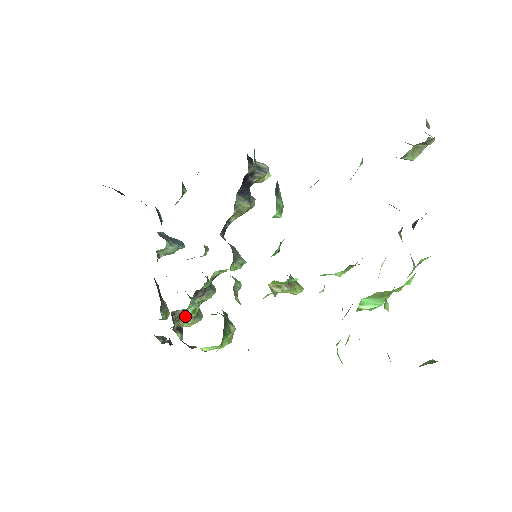
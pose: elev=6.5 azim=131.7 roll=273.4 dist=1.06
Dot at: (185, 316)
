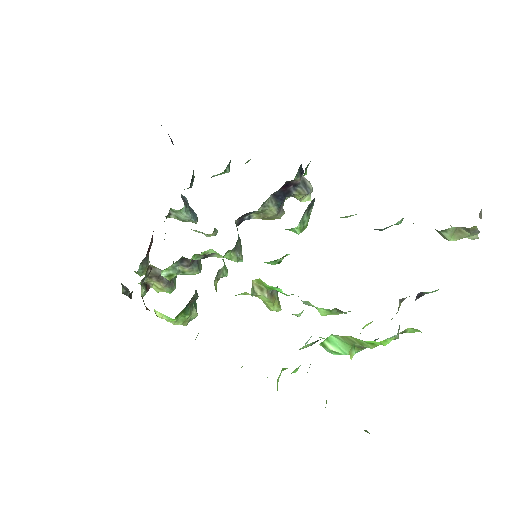
Dot at: (159, 277)
